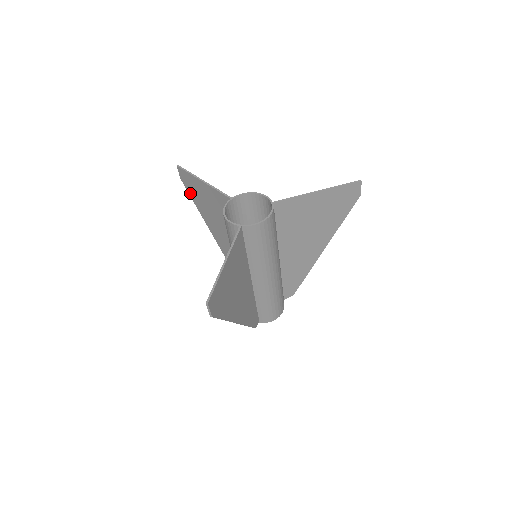
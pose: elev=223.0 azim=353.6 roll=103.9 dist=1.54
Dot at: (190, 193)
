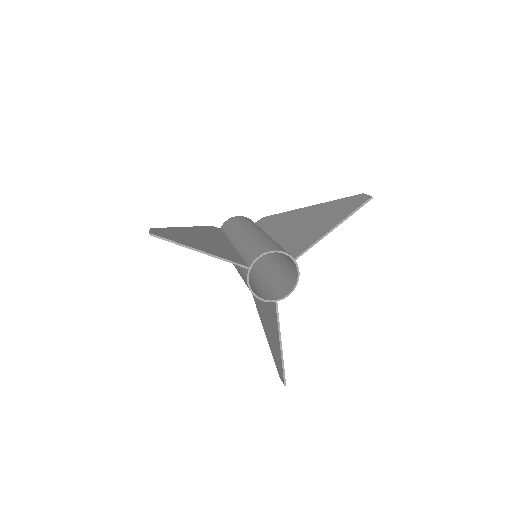
Dot at: occluded
